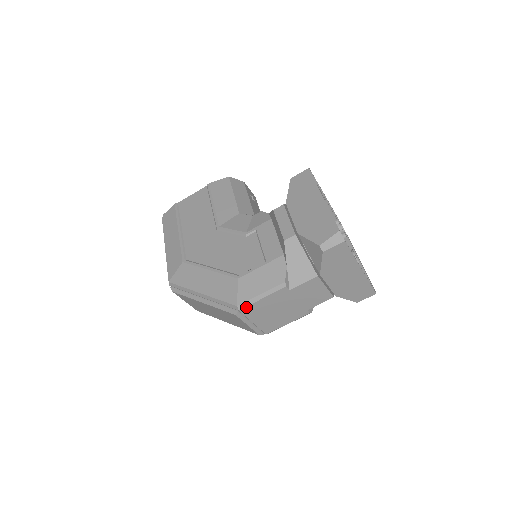
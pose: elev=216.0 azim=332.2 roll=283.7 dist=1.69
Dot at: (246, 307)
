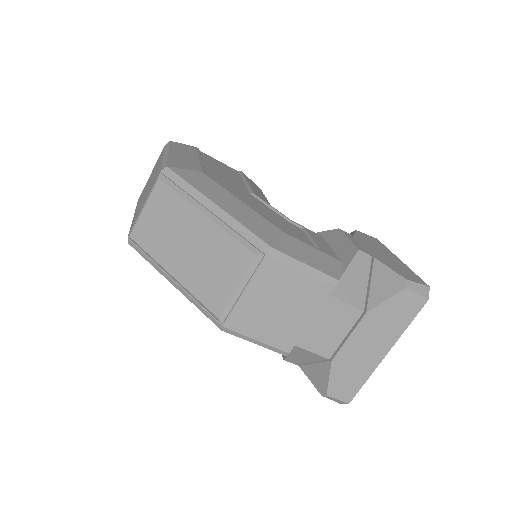
Dot at: (278, 260)
